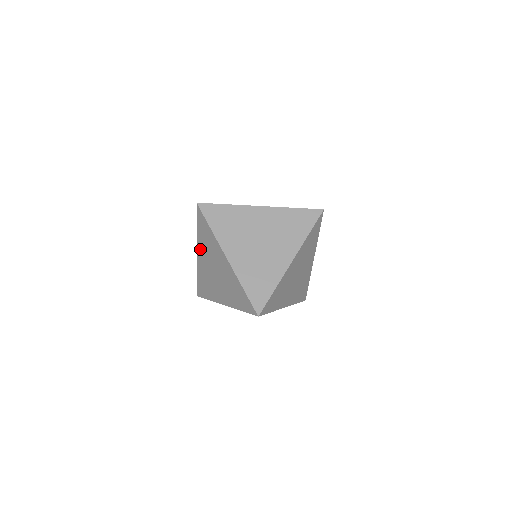
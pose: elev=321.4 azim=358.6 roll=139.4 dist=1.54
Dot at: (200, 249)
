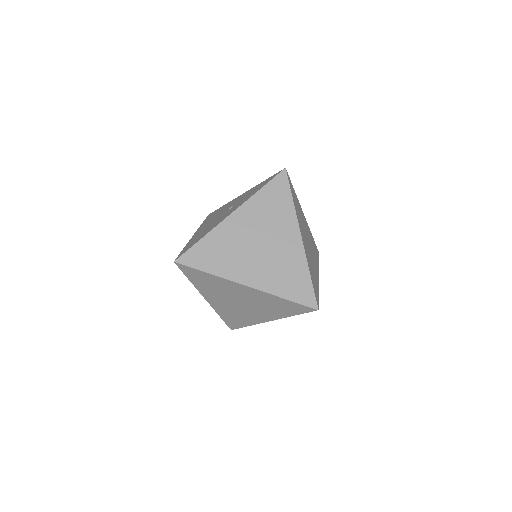
Dot at: (207, 295)
